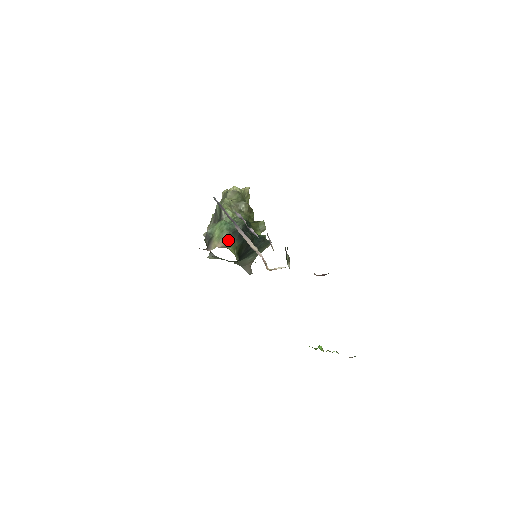
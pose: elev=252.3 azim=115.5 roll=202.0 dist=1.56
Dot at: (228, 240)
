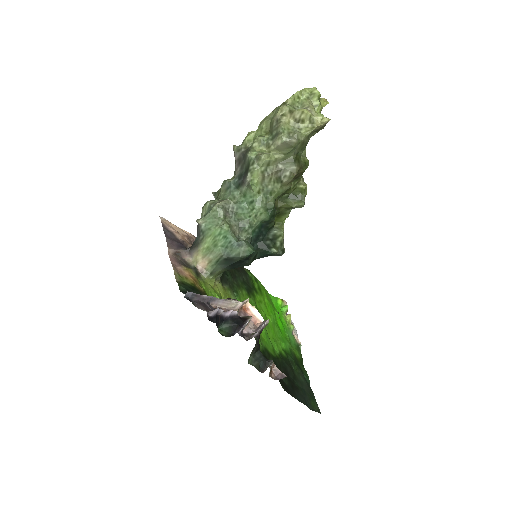
Dot at: (214, 265)
